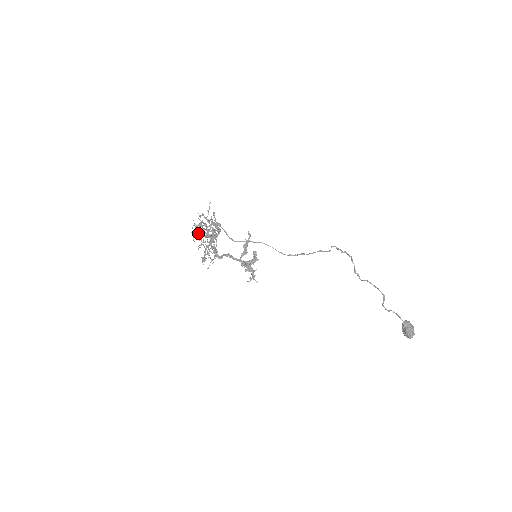
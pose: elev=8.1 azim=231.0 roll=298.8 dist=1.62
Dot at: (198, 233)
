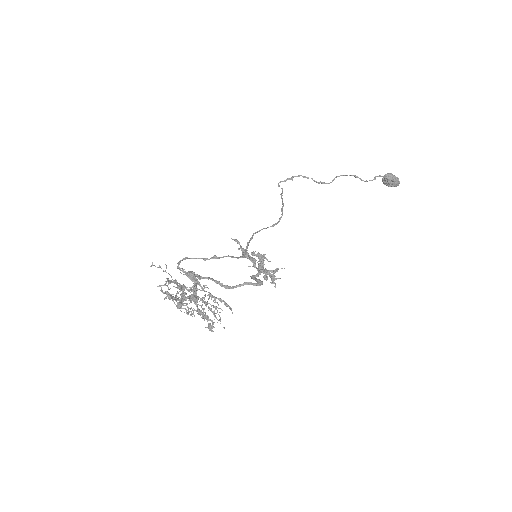
Dot at: occluded
